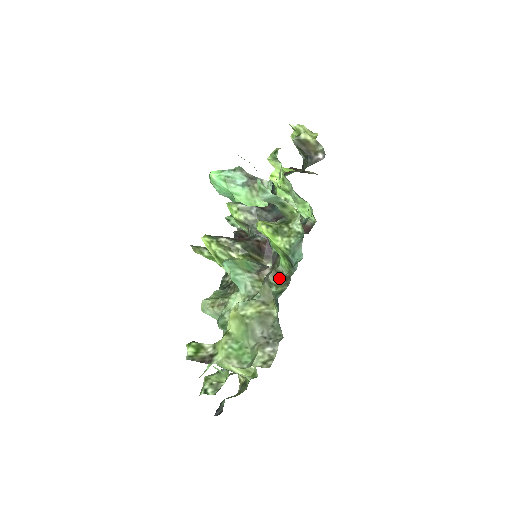
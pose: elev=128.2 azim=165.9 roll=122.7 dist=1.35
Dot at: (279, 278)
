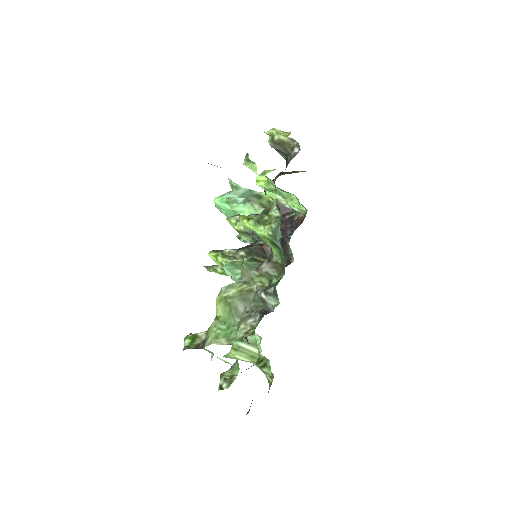
Dot at: (276, 268)
